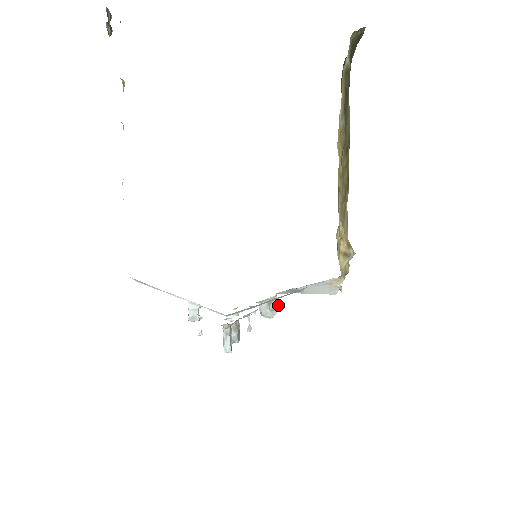
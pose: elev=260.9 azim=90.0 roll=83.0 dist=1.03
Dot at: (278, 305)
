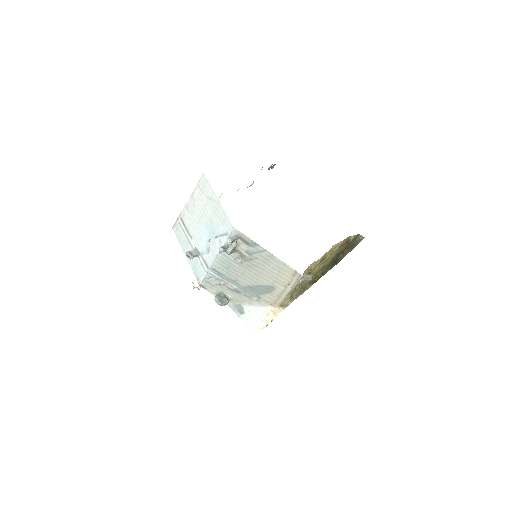
Dot at: occluded
